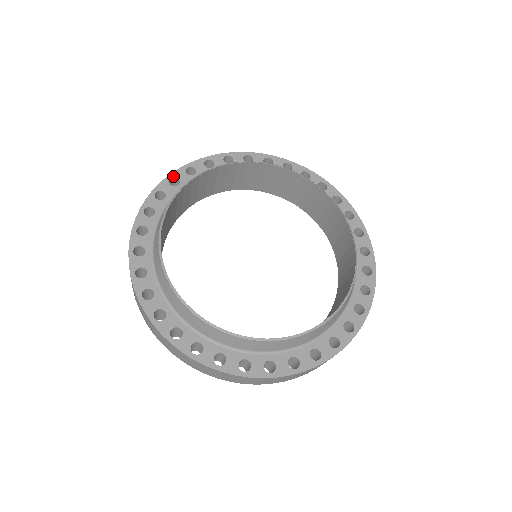
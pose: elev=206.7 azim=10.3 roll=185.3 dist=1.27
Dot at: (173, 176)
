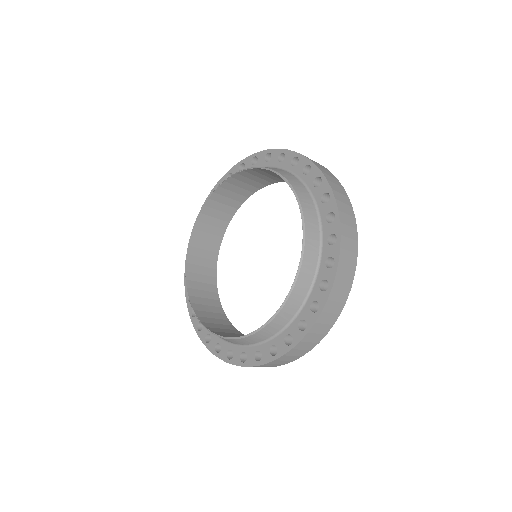
Dot at: (257, 155)
